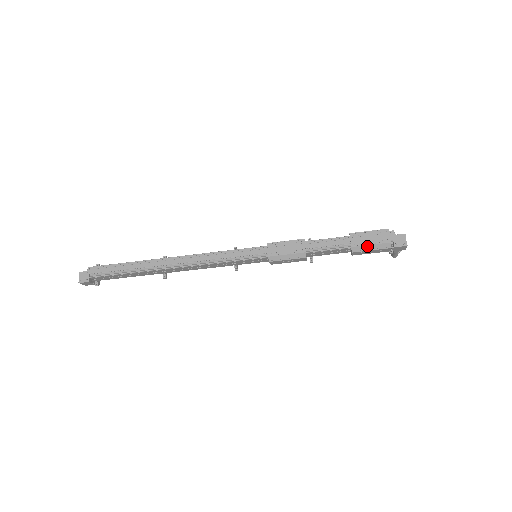
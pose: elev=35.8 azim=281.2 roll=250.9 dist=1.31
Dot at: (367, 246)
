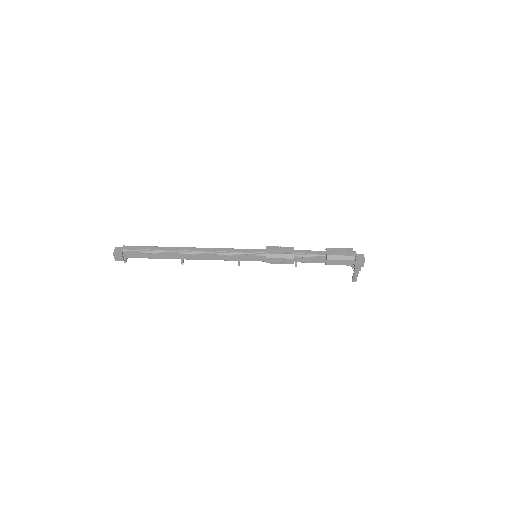
Dot at: (338, 256)
